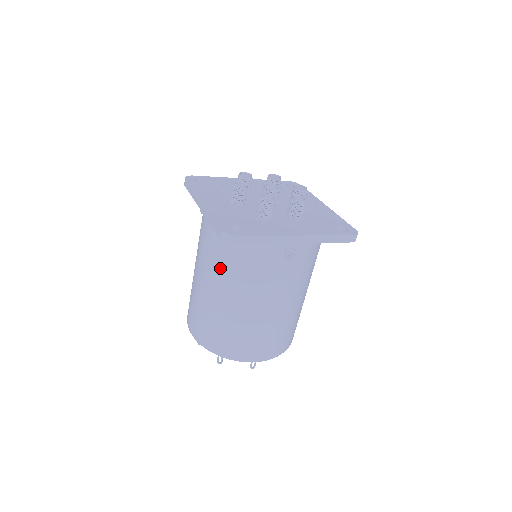
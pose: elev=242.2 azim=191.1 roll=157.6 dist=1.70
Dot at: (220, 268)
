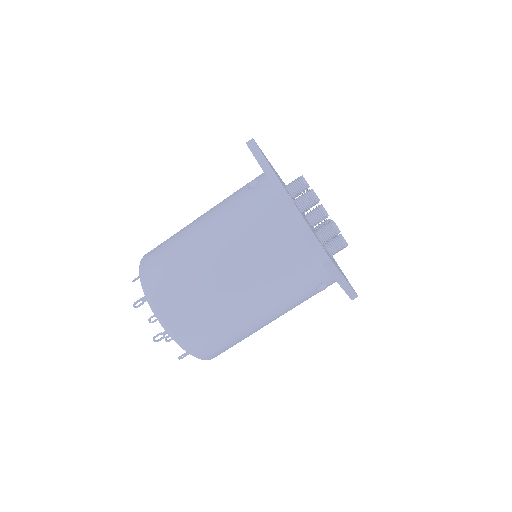
Dot at: (255, 261)
